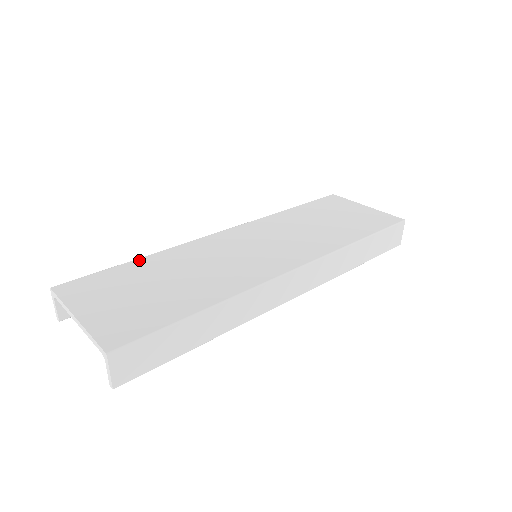
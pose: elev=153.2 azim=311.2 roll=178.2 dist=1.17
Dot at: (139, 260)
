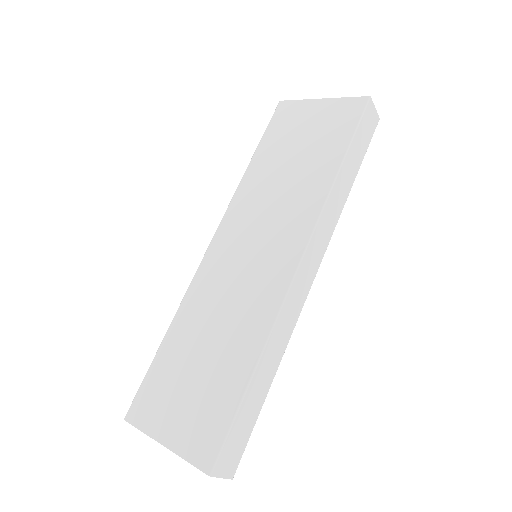
Dot at: (166, 338)
